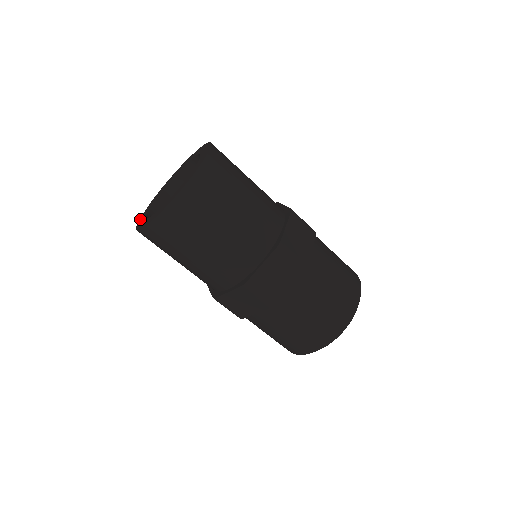
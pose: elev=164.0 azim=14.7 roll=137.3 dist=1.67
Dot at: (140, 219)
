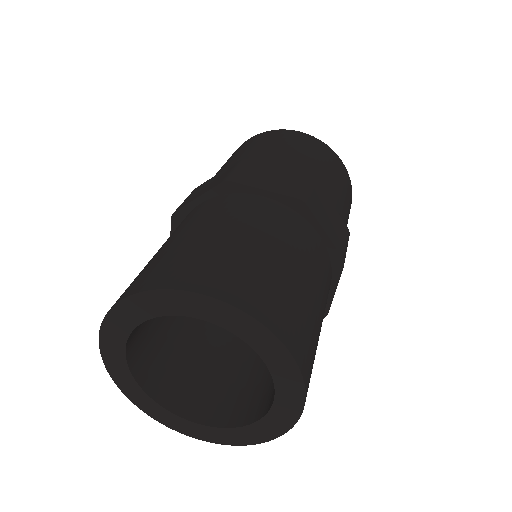
Dot at: (159, 420)
